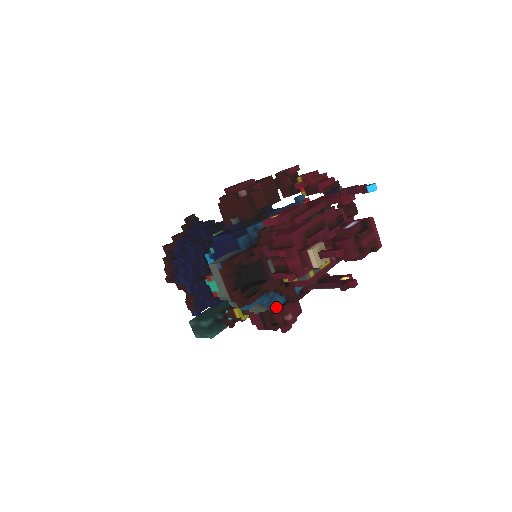
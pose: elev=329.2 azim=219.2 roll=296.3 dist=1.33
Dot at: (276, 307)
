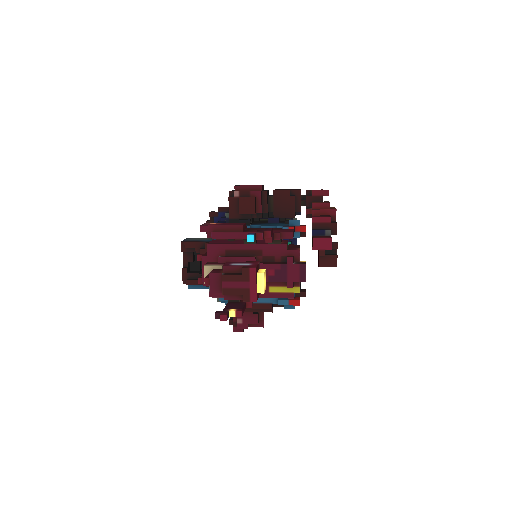
Dot at: occluded
